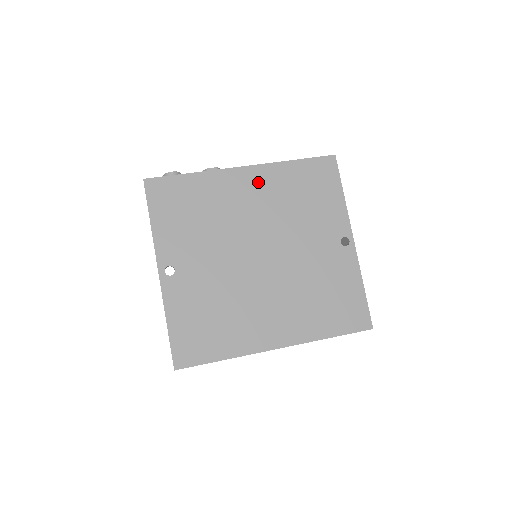
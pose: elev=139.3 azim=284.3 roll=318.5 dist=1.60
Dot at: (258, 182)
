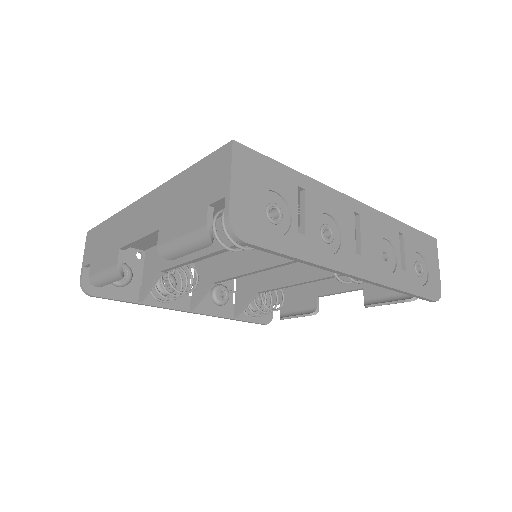
Dot at: occluded
